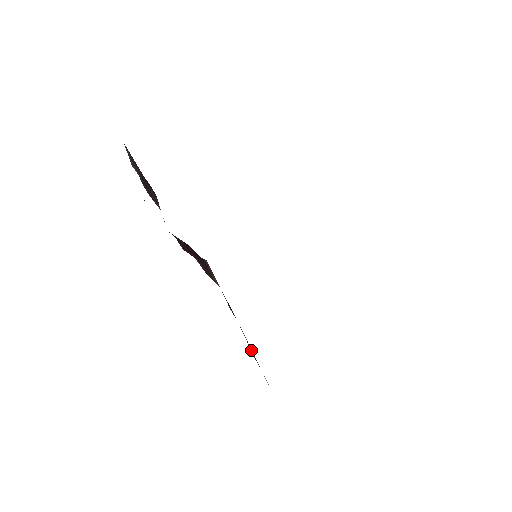
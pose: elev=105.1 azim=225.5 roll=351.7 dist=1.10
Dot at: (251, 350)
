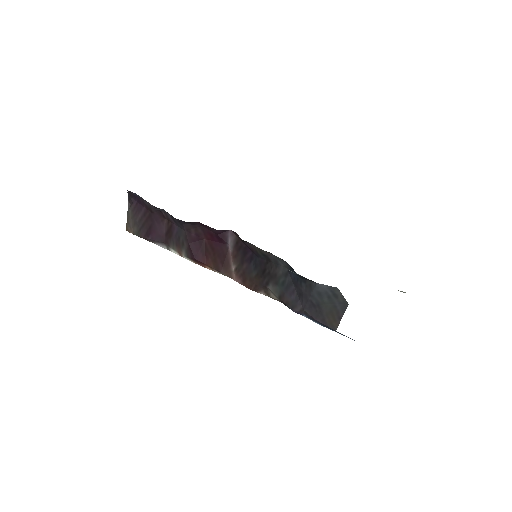
Dot at: (291, 290)
